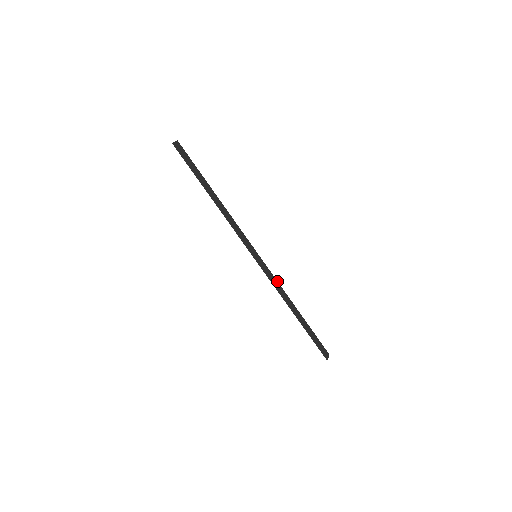
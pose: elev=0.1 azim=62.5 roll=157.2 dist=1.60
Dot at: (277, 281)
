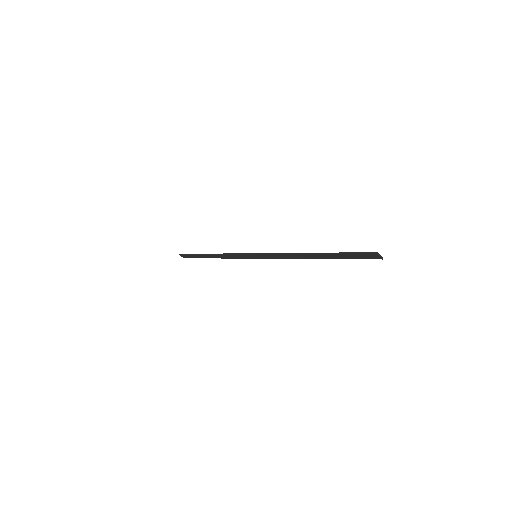
Dot at: (284, 258)
